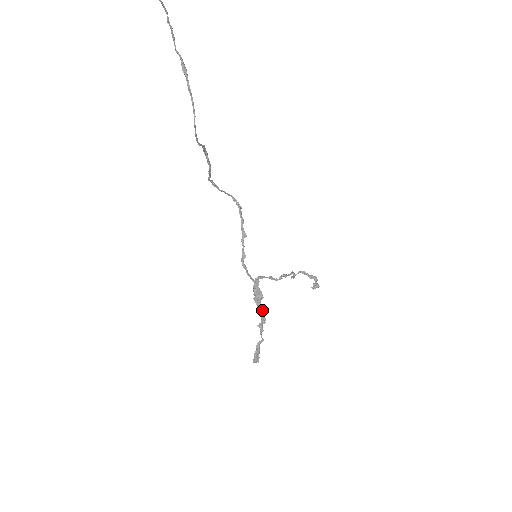
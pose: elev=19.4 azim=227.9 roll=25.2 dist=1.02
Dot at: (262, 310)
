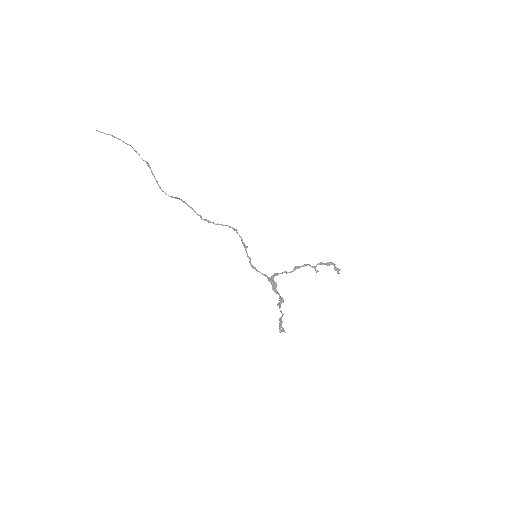
Dot at: (279, 294)
